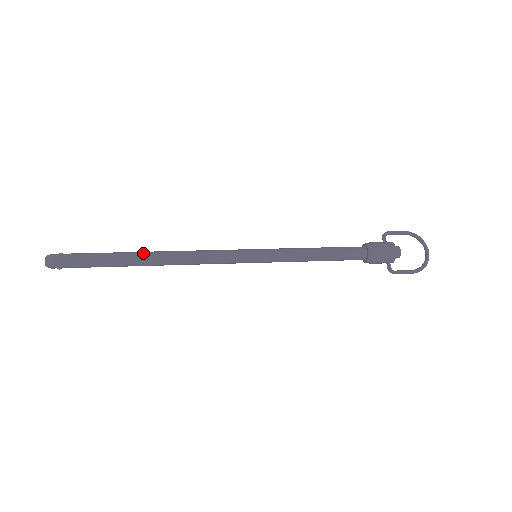
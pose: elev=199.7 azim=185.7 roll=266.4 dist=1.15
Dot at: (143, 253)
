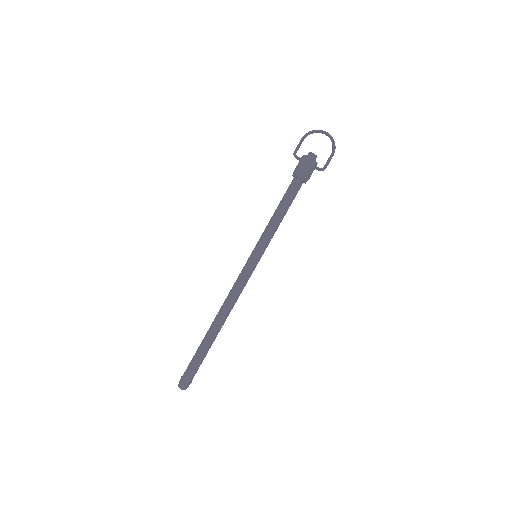
Dot at: (211, 328)
